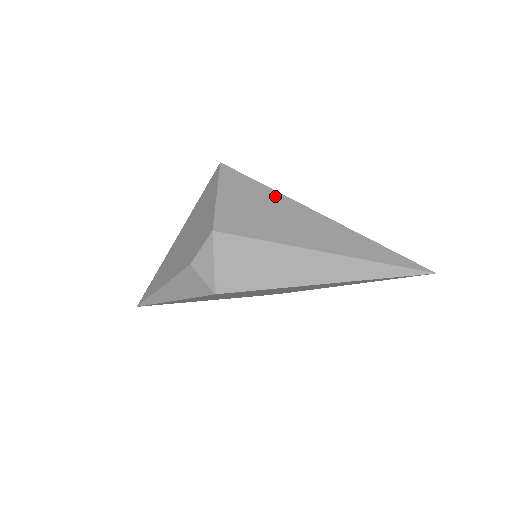
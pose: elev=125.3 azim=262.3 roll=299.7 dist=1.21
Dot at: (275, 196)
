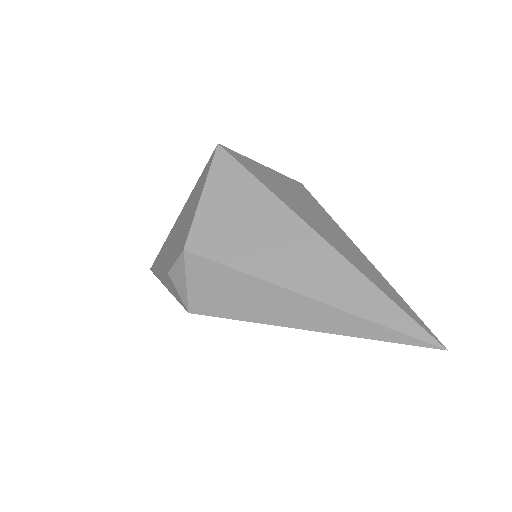
Dot at: (271, 203)
